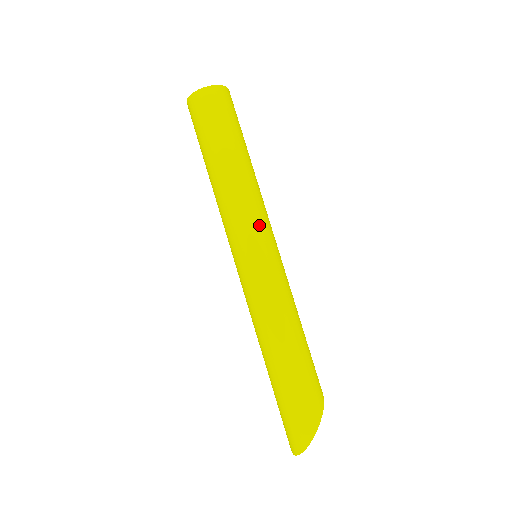
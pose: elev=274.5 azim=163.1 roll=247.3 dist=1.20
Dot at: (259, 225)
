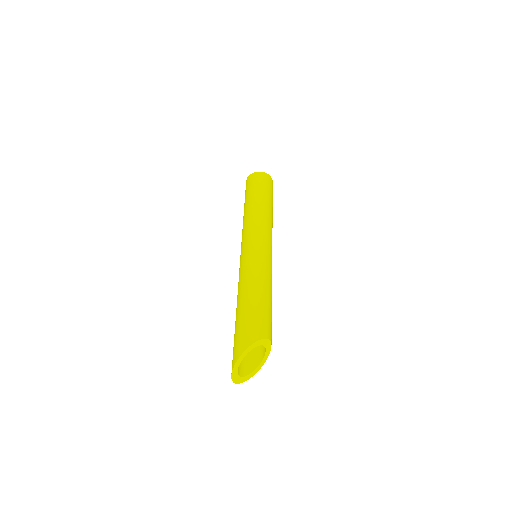
Dot at: (252, 232)
